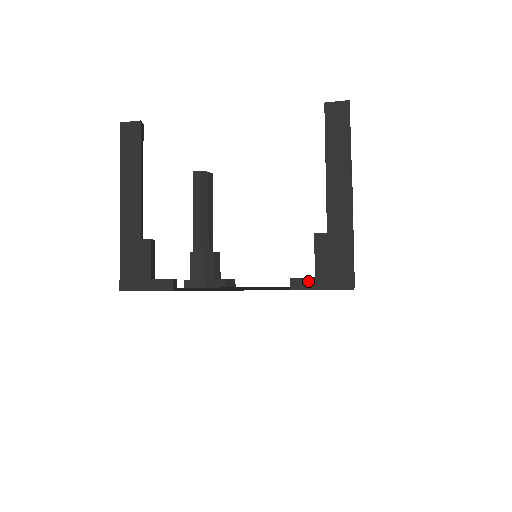
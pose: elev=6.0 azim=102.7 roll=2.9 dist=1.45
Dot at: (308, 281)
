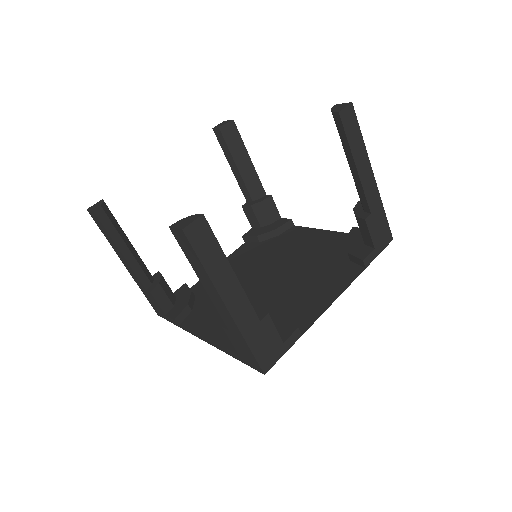
Dot at: (236, 356)
